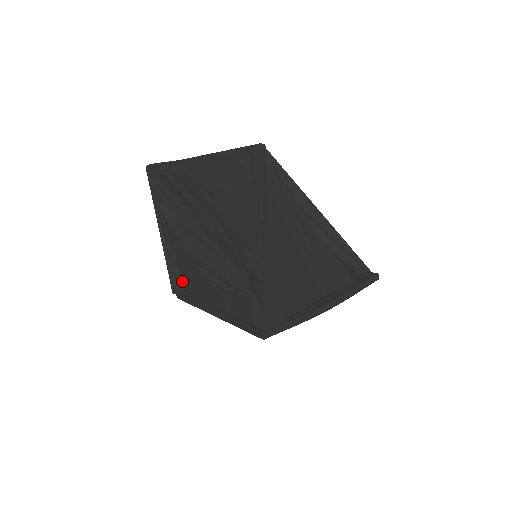
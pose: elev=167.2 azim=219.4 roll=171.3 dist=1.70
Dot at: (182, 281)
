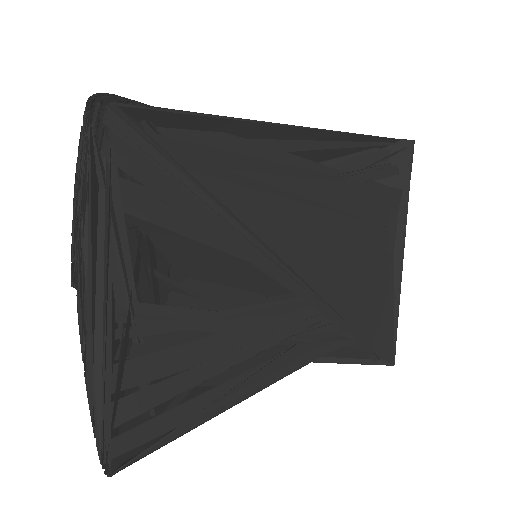
Dot at: occluded
